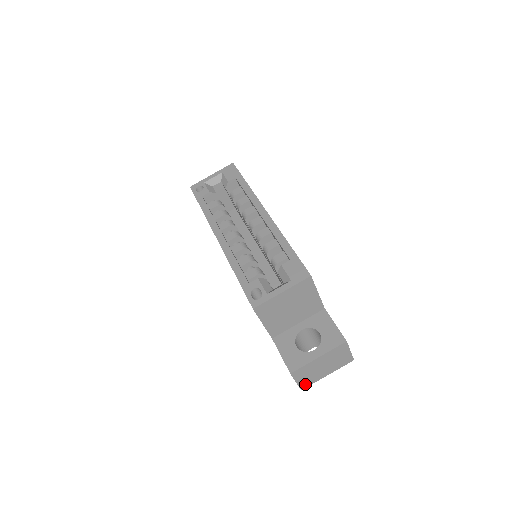
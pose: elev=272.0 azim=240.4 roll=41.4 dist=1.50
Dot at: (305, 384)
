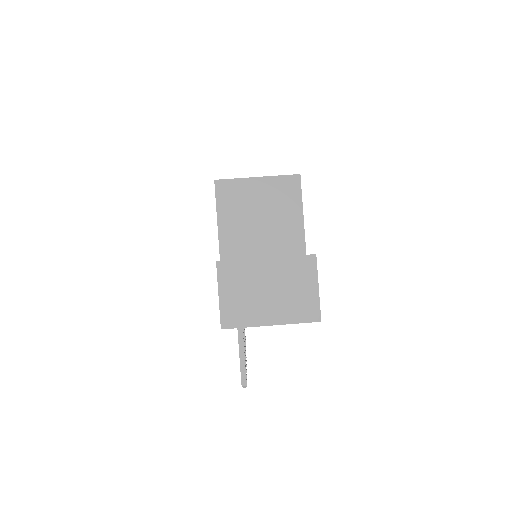
Dot at: (231, 317)
